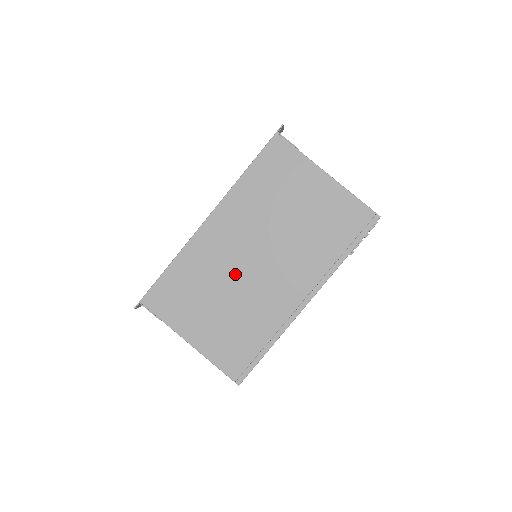
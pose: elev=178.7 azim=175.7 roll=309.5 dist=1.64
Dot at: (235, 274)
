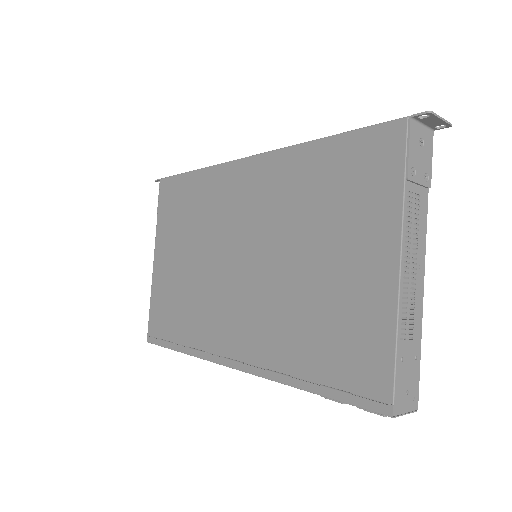
Dot at: (217, 248)
